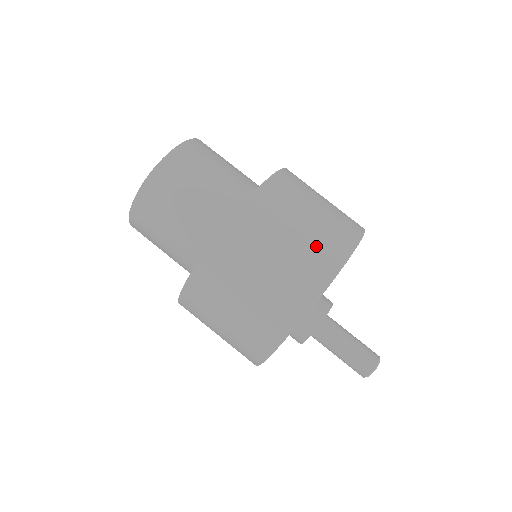
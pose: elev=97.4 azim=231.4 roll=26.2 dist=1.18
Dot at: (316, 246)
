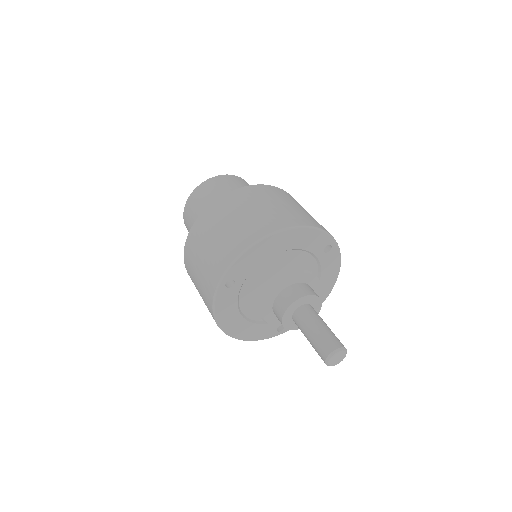
Dot at: (226, 243)
